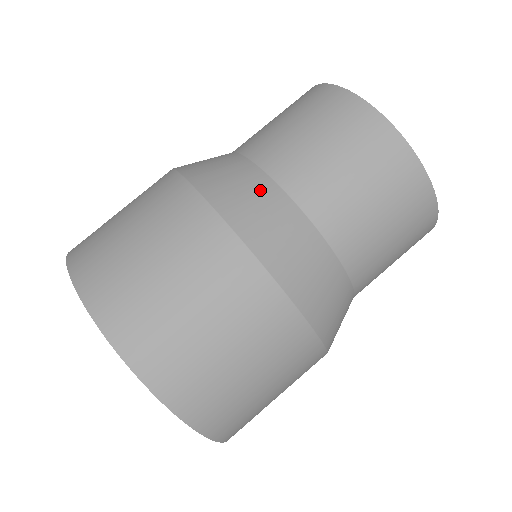
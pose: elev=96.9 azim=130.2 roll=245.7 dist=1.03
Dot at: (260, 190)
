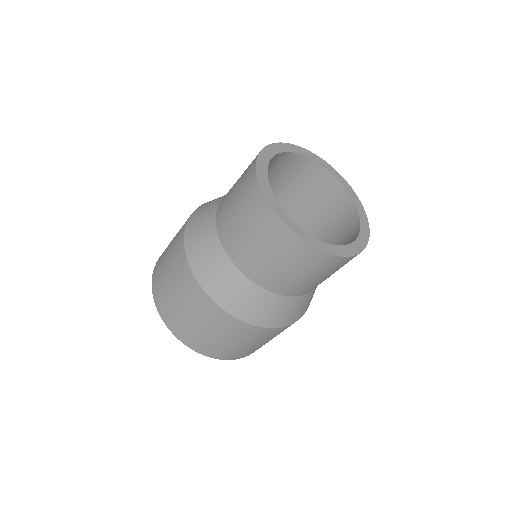
Dot at: (275, 305)
